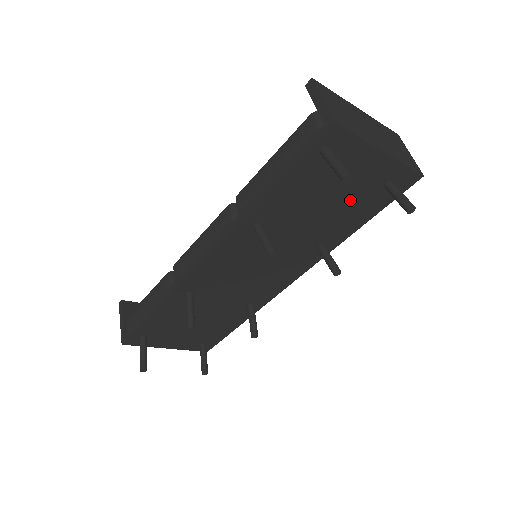
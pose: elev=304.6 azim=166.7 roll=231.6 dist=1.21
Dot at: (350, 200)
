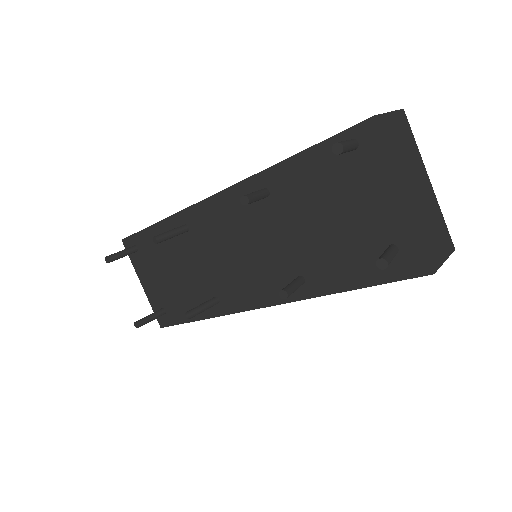
Dot at: (351, 238)
